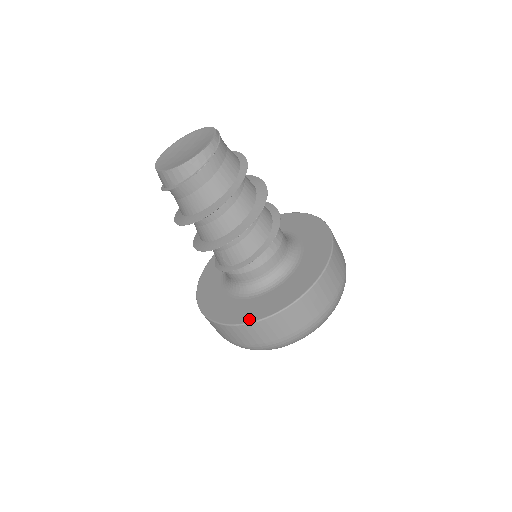
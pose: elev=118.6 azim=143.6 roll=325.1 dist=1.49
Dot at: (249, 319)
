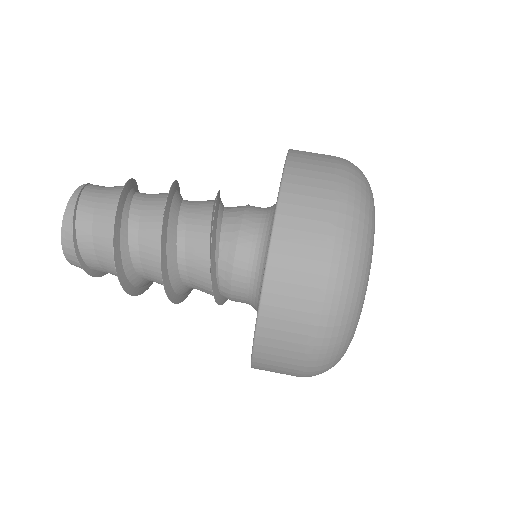
Dot at: occluded
